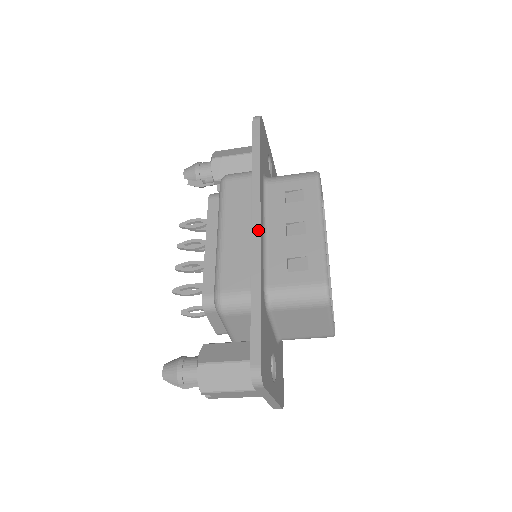
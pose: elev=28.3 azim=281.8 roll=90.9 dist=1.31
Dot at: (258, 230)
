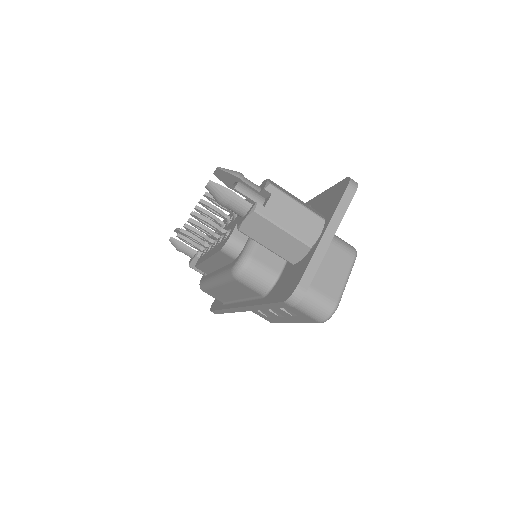
Dot at: occluded
